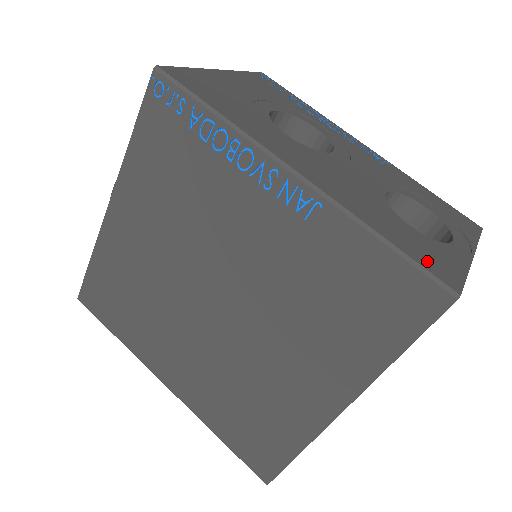
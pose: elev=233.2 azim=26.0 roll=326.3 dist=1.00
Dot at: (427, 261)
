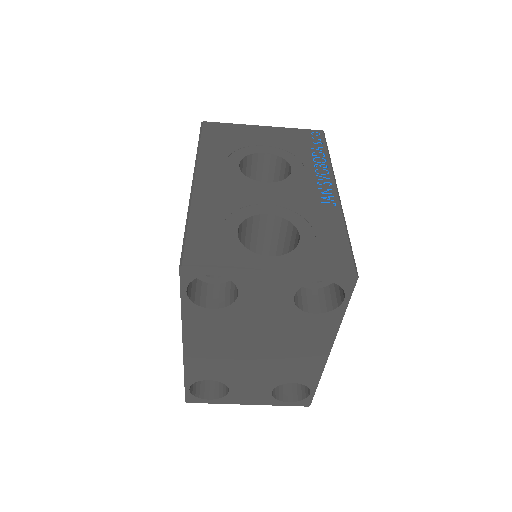
Dot at: (197, 245)
